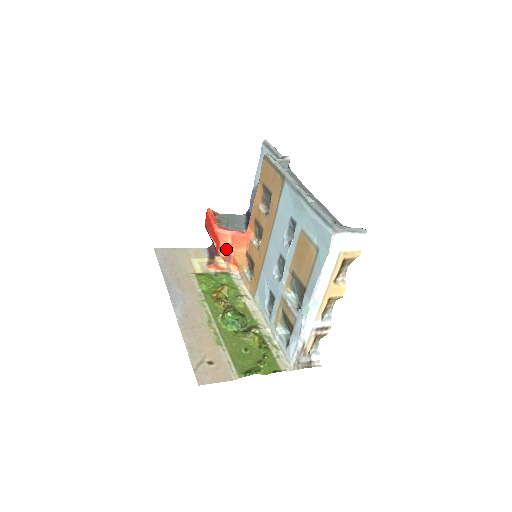
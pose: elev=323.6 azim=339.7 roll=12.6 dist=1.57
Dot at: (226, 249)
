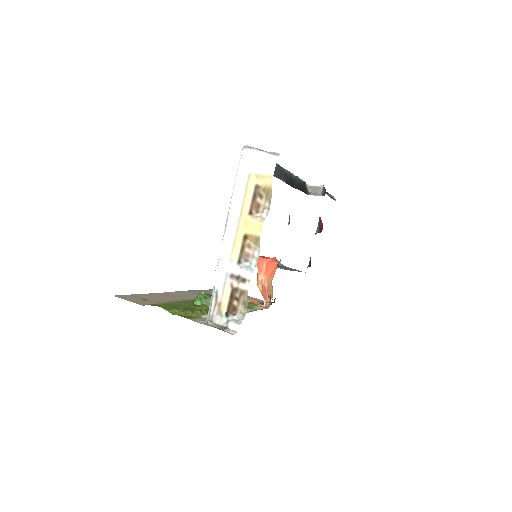
Dot at: (261, 278)
